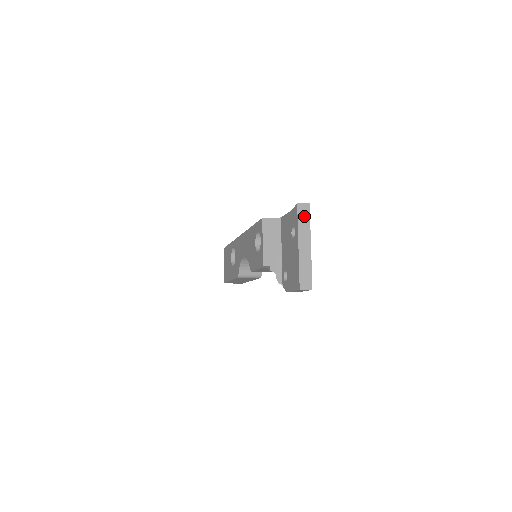
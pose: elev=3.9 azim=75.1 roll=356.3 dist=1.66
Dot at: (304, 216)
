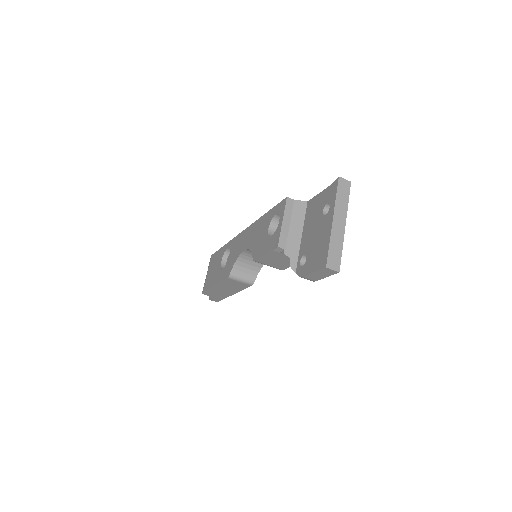
Dot at: (344, 192)
